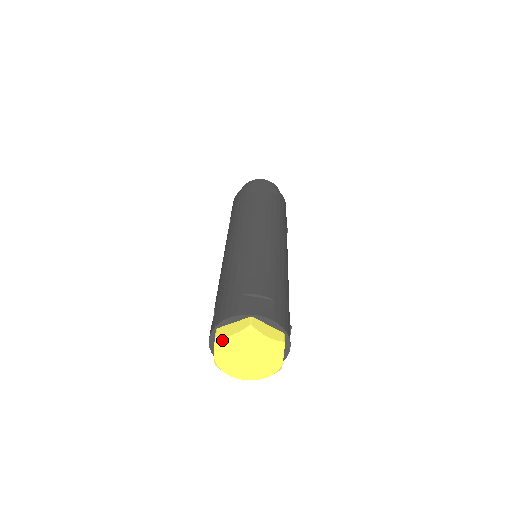
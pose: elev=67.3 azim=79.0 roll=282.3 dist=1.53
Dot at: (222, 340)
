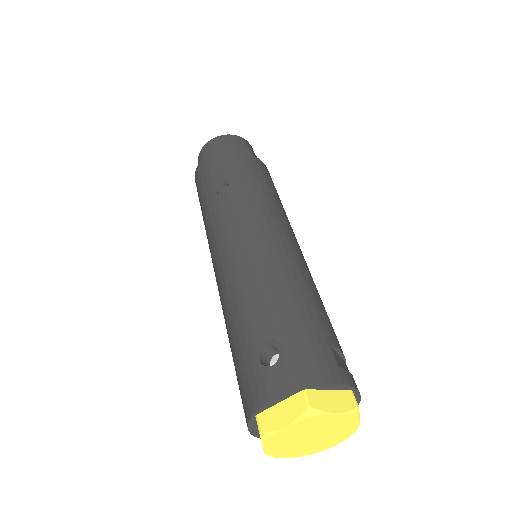
Dot at: (319, 415)
